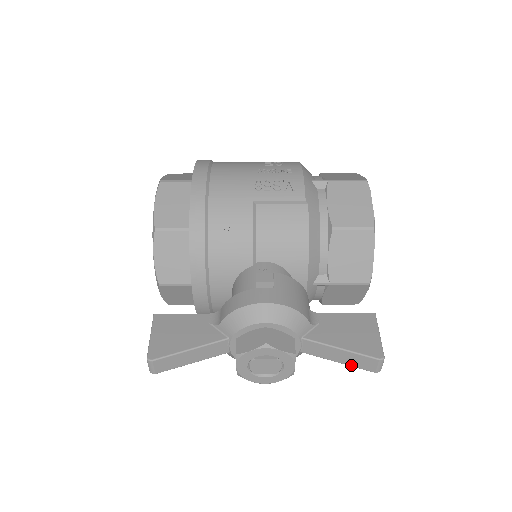
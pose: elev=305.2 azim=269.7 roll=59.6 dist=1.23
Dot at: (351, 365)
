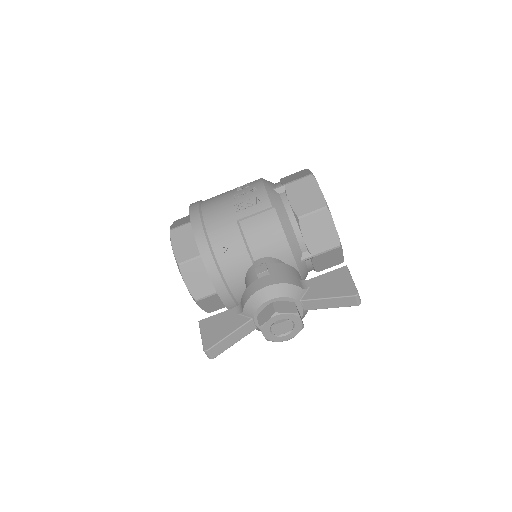
Dot at: occluded
